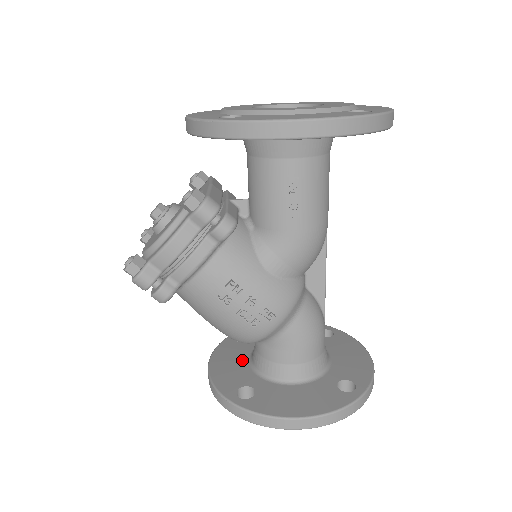
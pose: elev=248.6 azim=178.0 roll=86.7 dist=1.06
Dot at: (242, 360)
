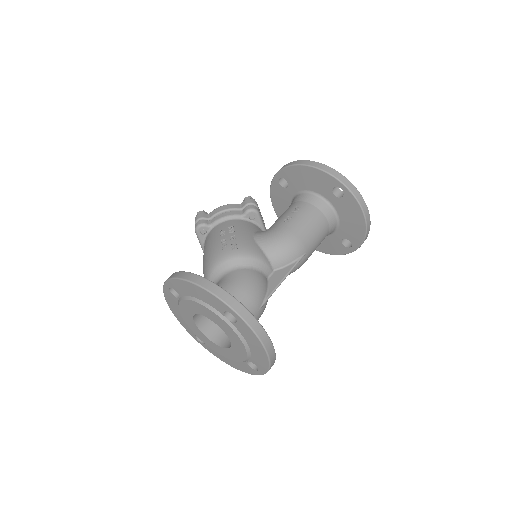
Dot at: occluded
